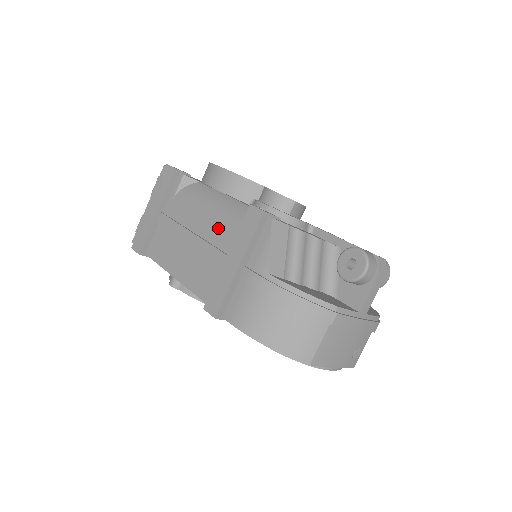
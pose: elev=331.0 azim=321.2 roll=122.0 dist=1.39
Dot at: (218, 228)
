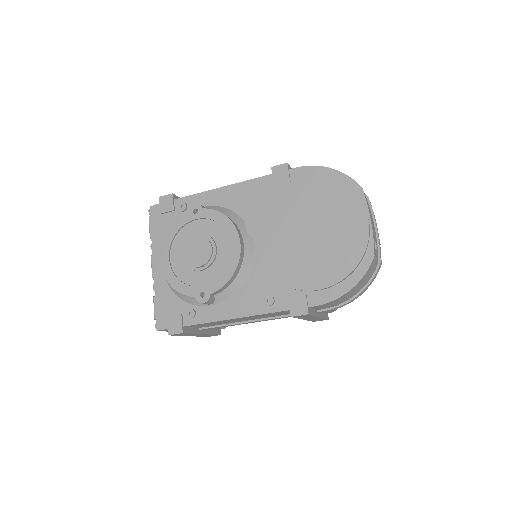
Dot at: occluded
